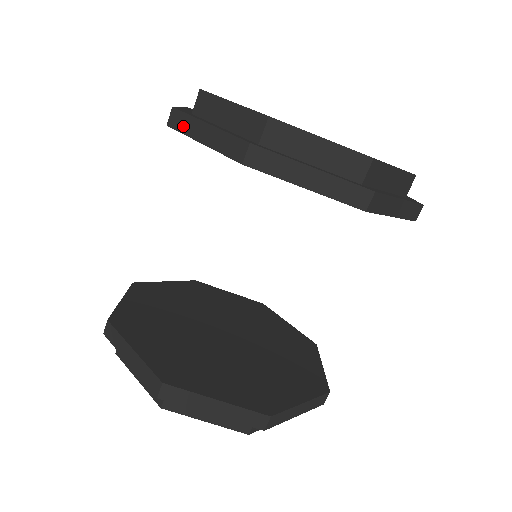
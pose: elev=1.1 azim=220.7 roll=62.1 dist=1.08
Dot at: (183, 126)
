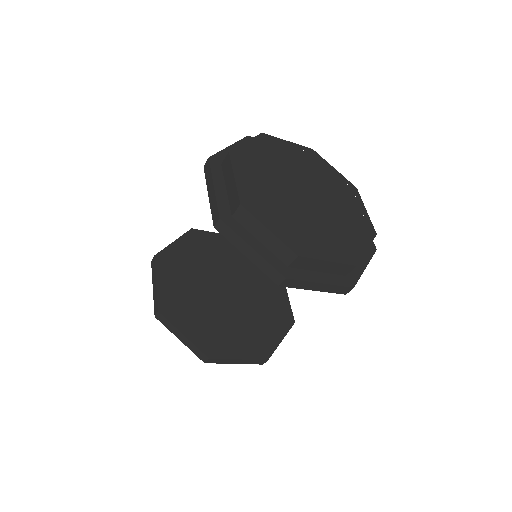
Dot at: (297, 286)
